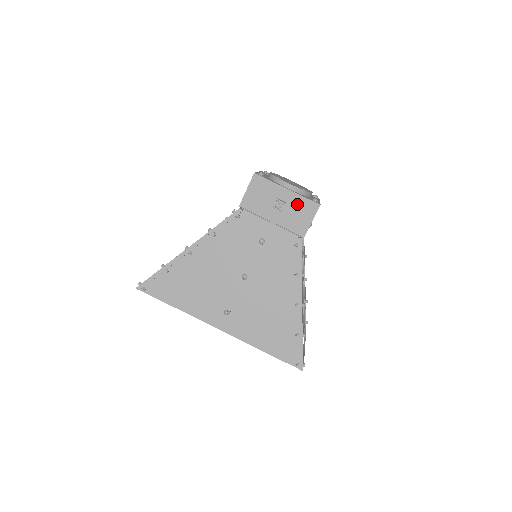
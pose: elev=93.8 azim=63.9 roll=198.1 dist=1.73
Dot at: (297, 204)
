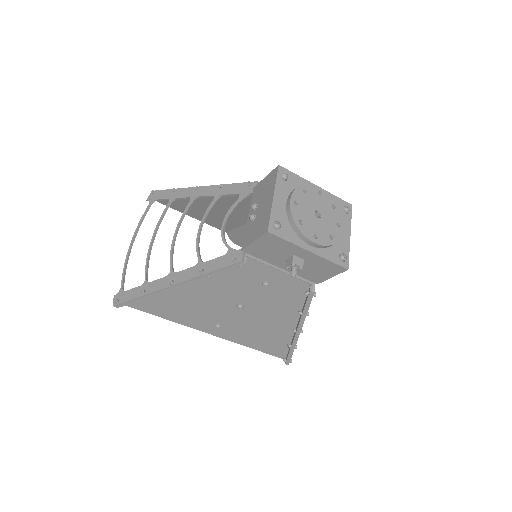
Dot at: (318, 264)
